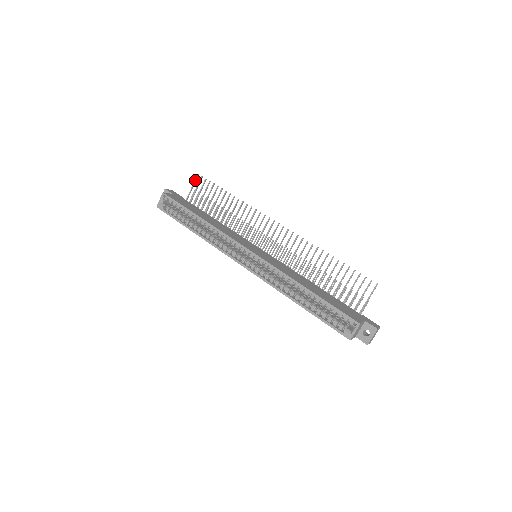
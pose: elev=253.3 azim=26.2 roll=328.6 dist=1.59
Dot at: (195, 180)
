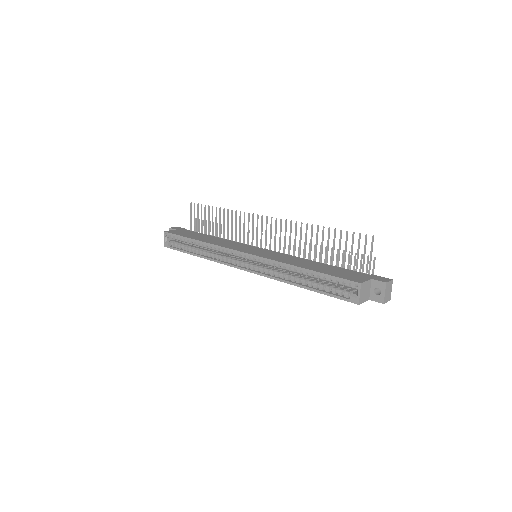
Dot at: (191, 209)
